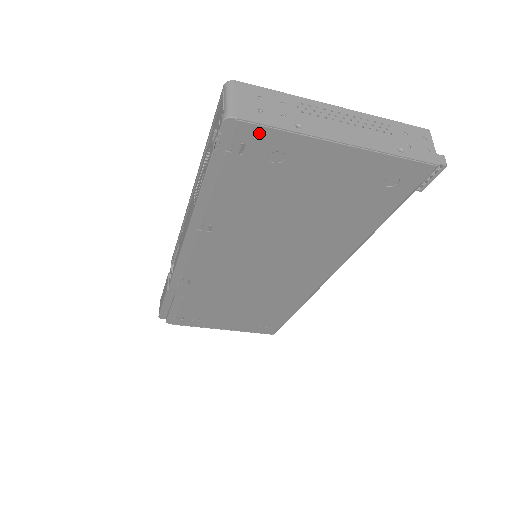
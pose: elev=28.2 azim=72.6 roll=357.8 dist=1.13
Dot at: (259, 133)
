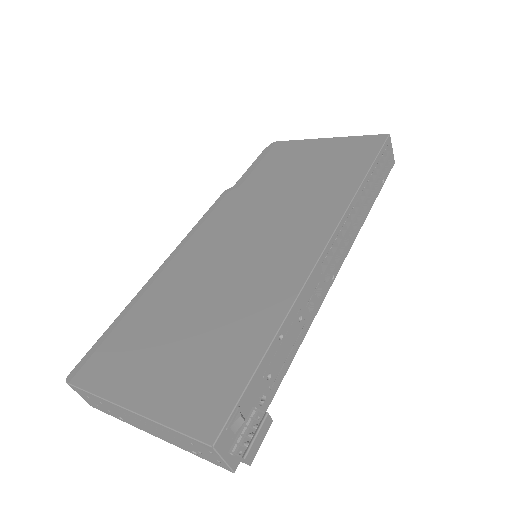
Dot at: occluded
